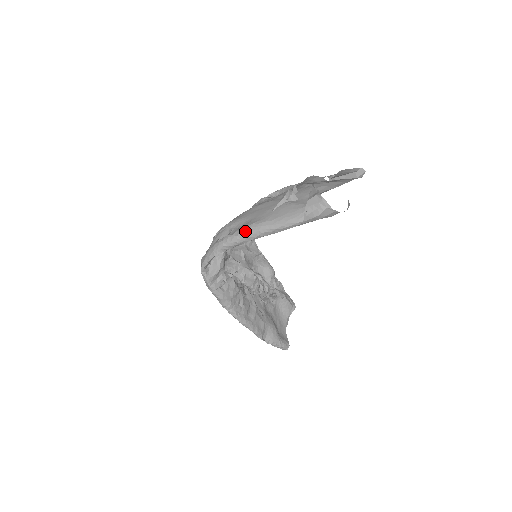
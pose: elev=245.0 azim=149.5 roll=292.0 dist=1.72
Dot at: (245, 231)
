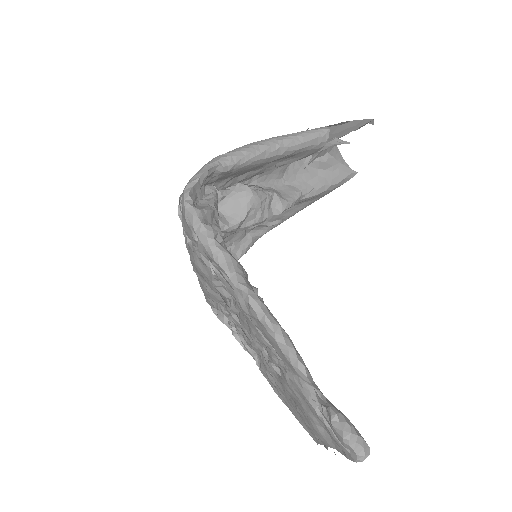
Dot at: occluded
